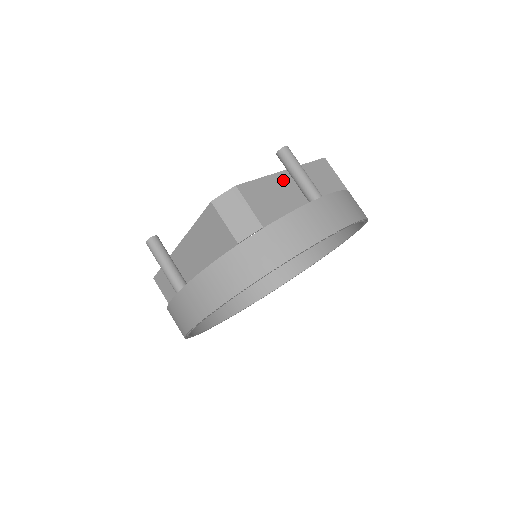
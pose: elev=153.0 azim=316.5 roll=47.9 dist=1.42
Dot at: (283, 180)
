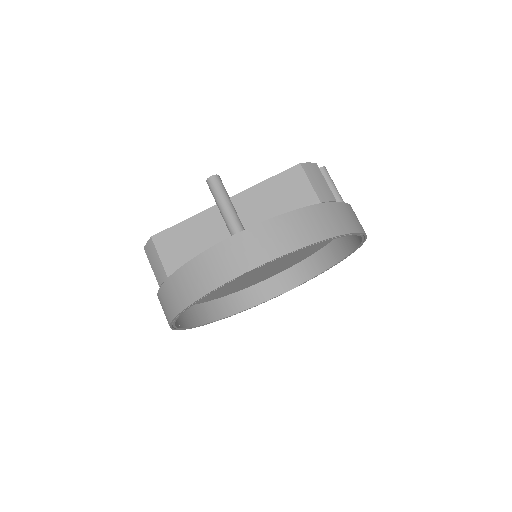
Dot at: occluded
